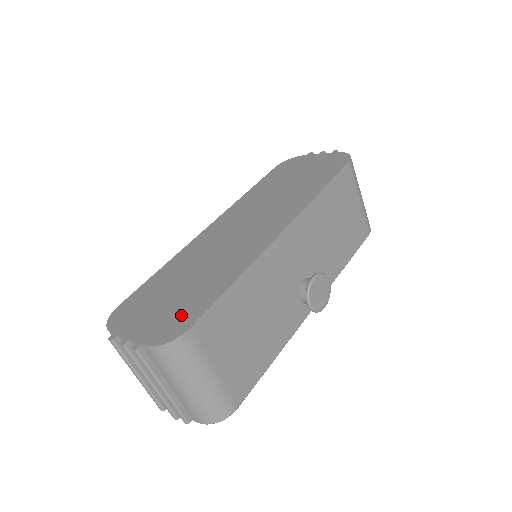
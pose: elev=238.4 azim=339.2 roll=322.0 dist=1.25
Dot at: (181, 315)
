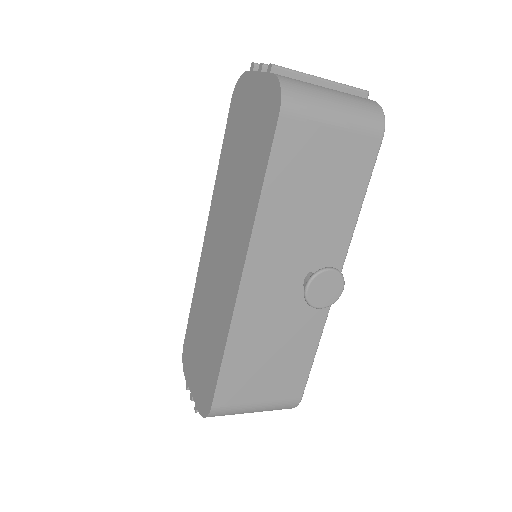
Dot at: (206, 385)
